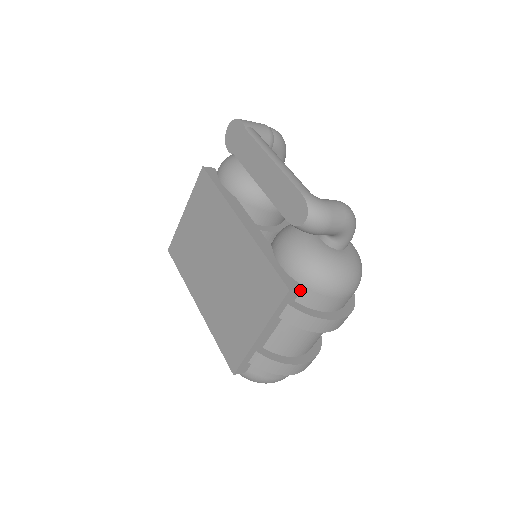
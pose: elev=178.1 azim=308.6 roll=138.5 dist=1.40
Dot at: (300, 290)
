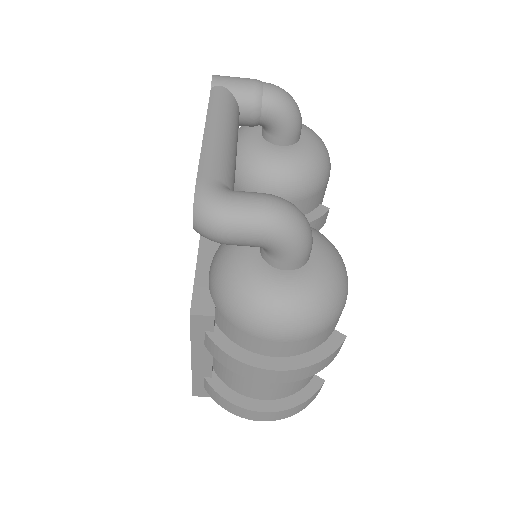
Dot at: (212, 317)
